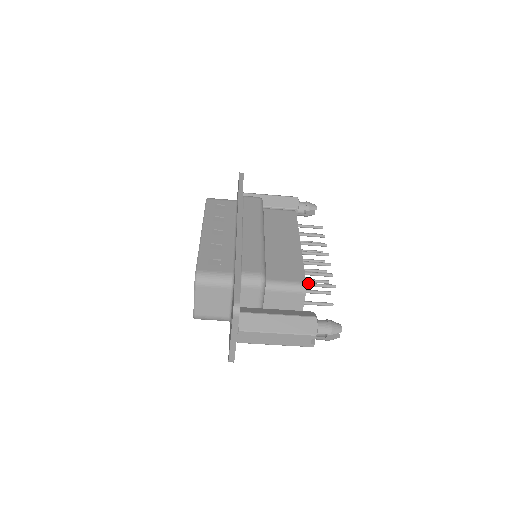
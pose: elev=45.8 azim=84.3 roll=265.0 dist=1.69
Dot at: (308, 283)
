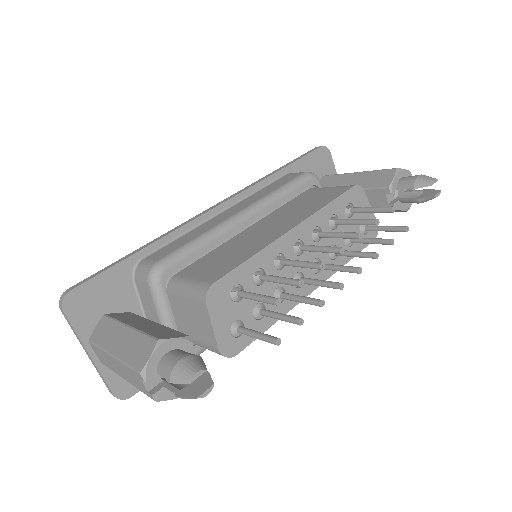
Dot at: (241, 291)
